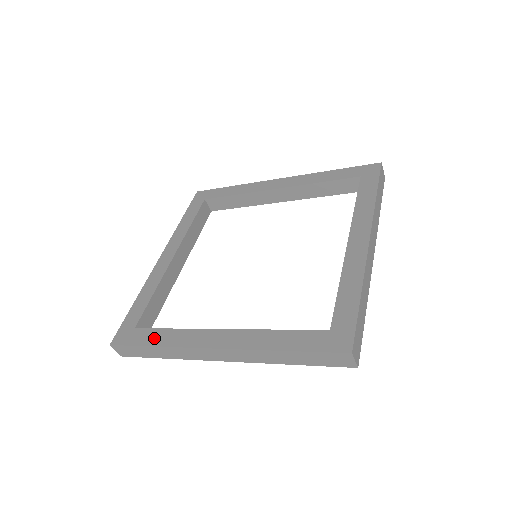
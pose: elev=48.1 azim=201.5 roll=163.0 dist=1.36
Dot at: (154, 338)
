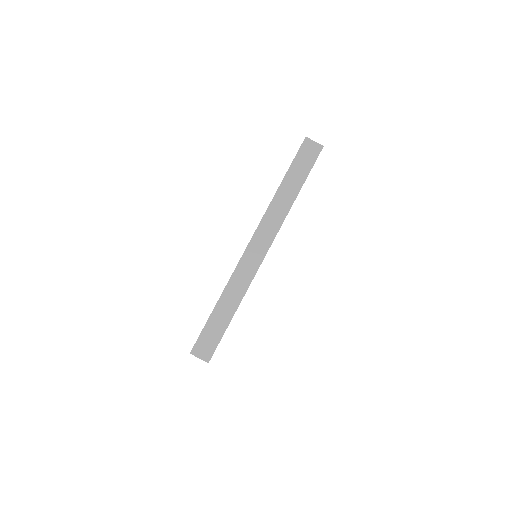
Dot at: occluded
